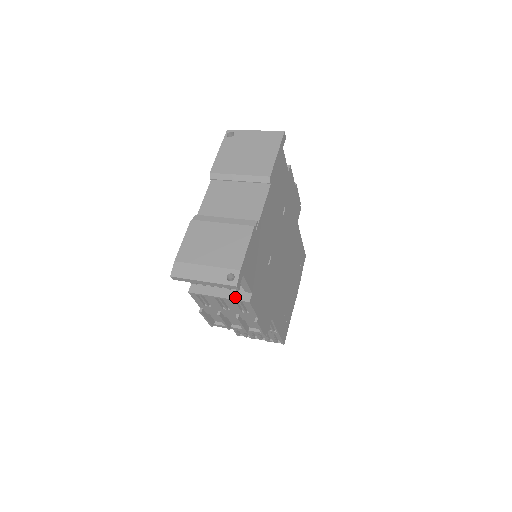
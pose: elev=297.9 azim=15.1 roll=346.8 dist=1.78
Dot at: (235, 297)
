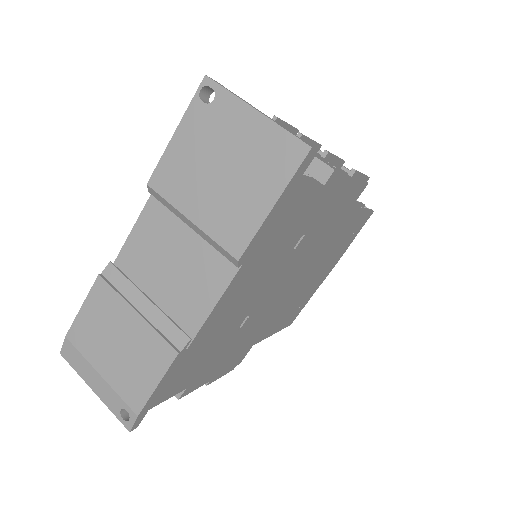
Dot at: occluded
